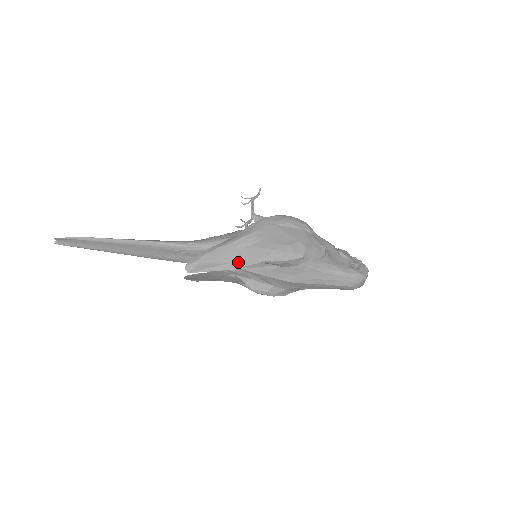
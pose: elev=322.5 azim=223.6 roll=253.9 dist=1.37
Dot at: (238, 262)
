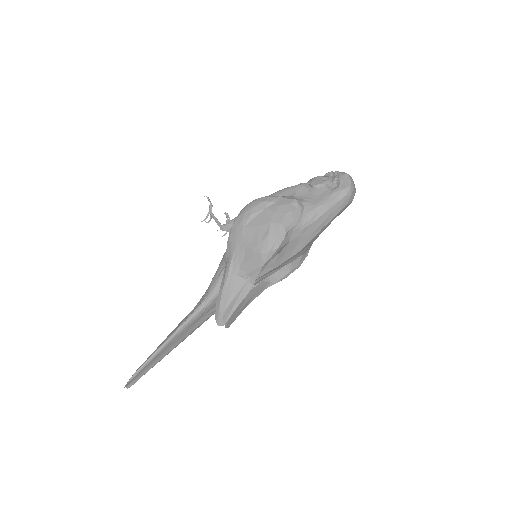
Dot at: (247, 283)
